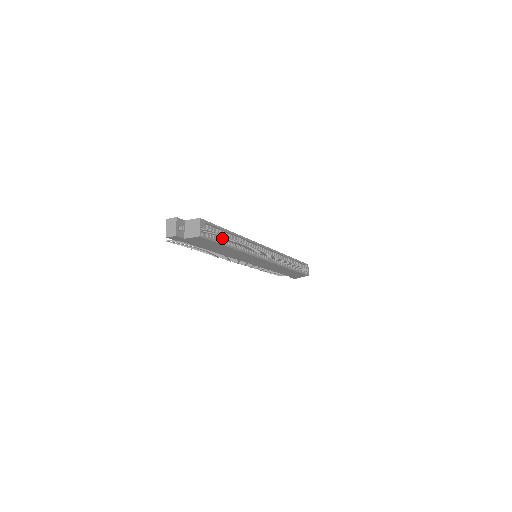
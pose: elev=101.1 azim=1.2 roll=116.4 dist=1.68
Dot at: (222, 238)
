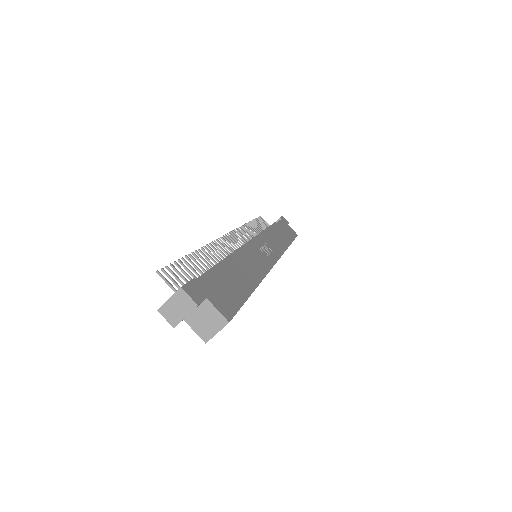
Dot at: occluded
